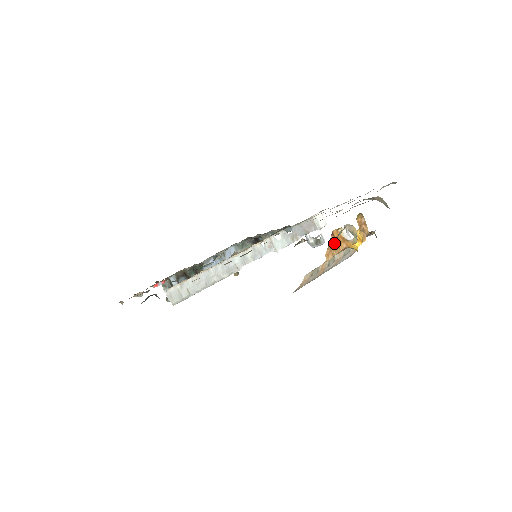
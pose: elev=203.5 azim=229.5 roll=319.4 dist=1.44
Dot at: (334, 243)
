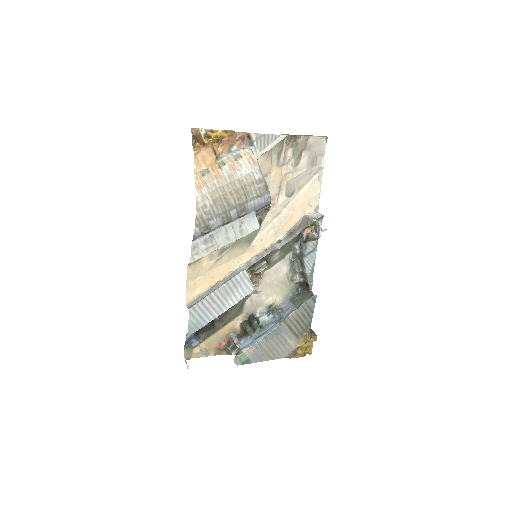
Dot at: occluded
